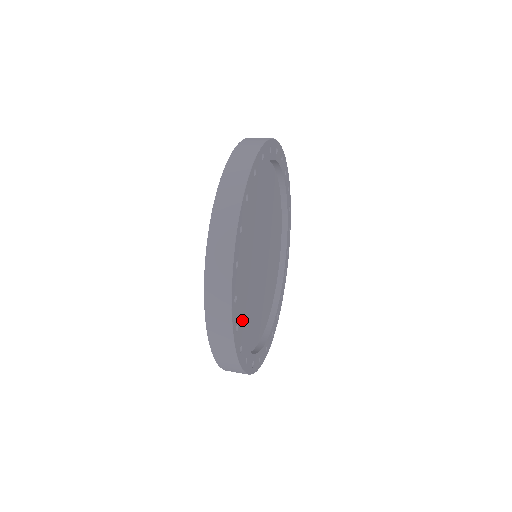
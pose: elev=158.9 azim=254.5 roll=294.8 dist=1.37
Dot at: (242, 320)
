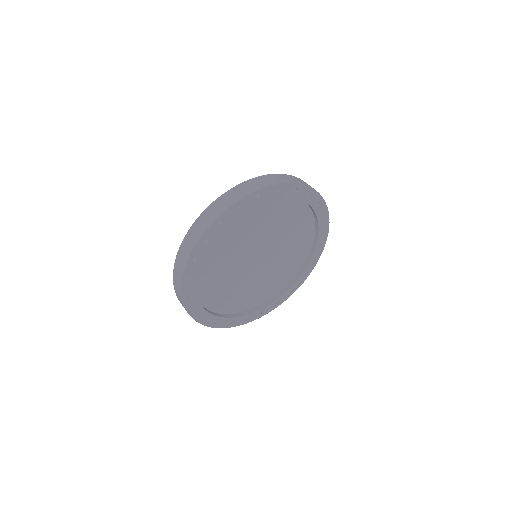
Dot at: (211, 260)
